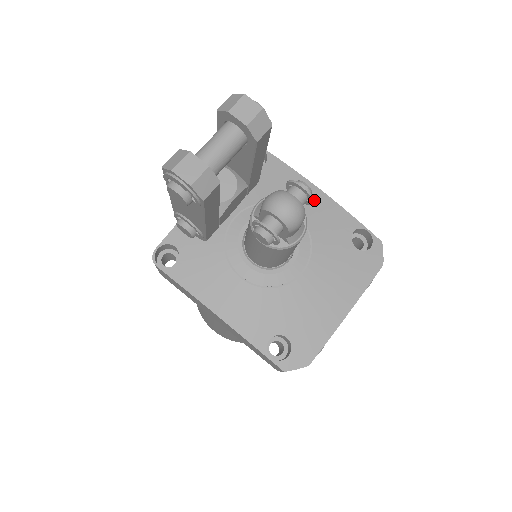
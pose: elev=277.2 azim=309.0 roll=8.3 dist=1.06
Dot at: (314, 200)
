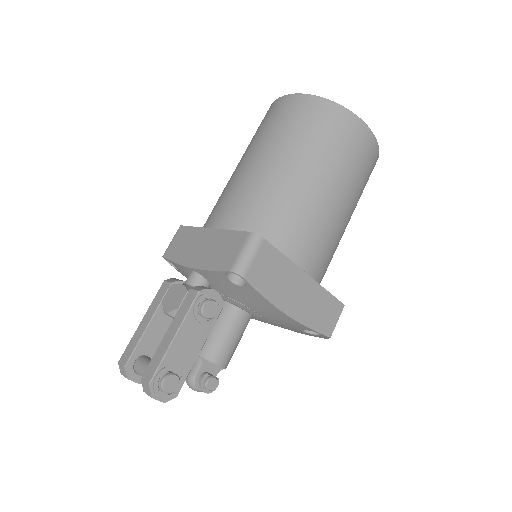
Dot at: (277, 316)
